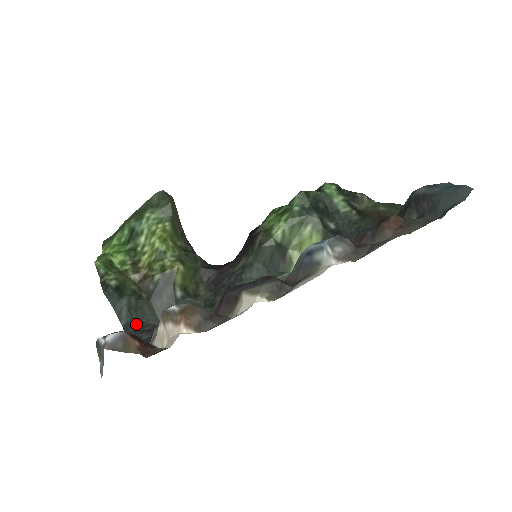
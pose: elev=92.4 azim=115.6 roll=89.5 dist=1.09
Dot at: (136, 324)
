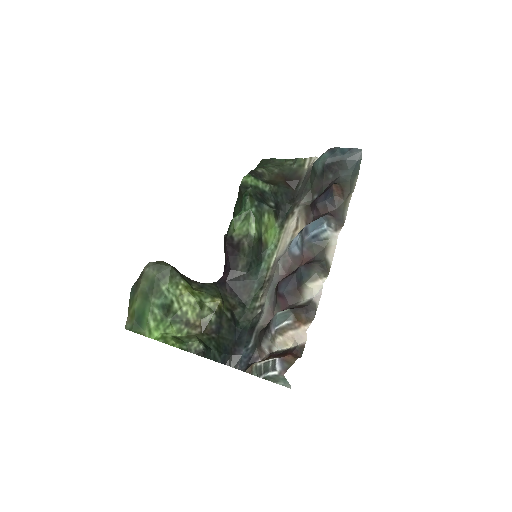
Dot at: (227, 354)
